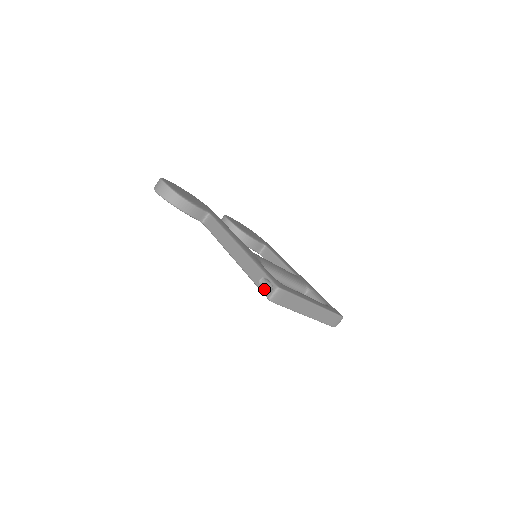
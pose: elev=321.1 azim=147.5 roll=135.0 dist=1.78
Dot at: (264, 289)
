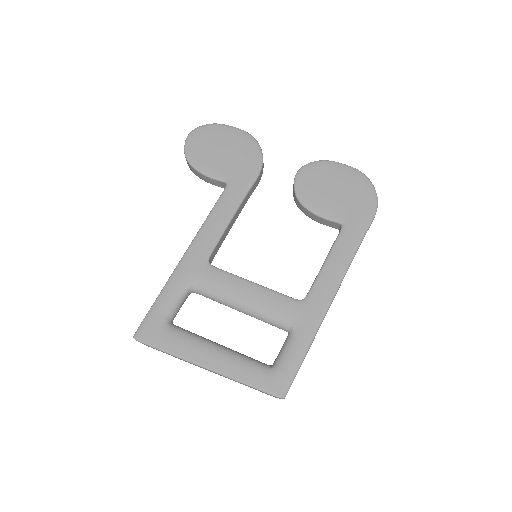
Dot at: occluded
